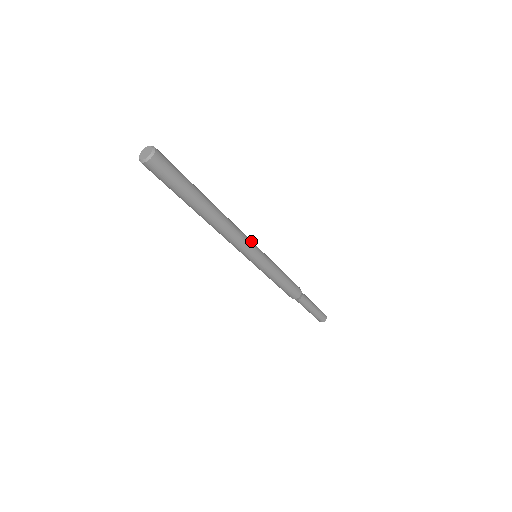
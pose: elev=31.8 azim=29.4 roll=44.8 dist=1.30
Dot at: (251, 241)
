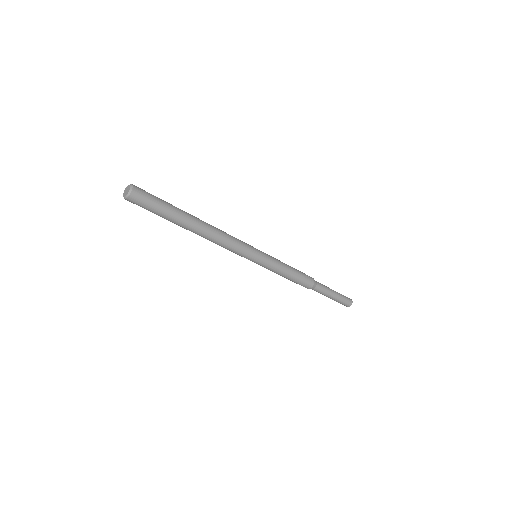
Dot at: (246, 247)
